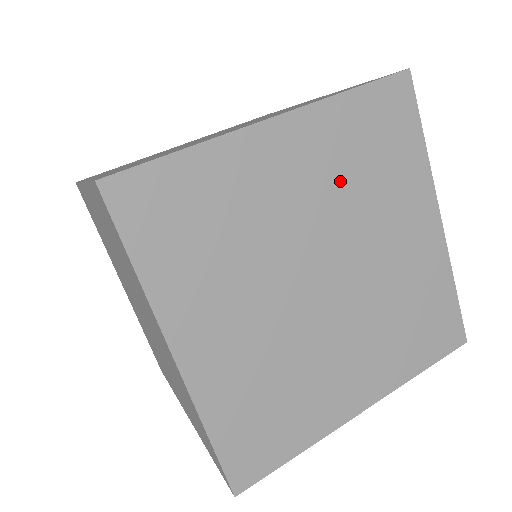
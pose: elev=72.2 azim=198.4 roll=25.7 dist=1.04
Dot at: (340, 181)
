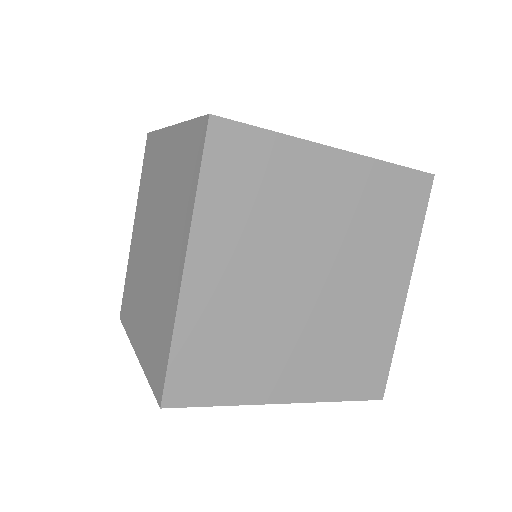
Dot at: (256, 232)
